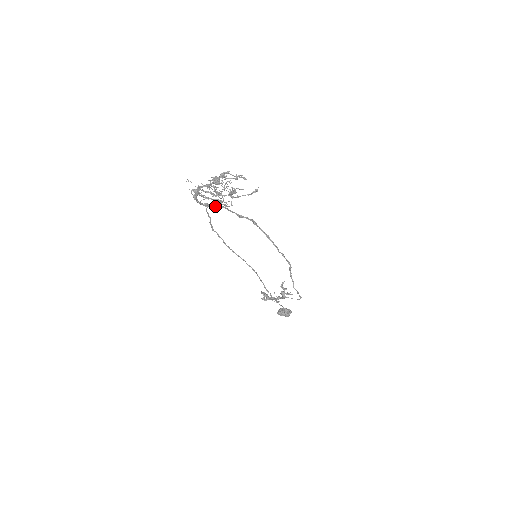
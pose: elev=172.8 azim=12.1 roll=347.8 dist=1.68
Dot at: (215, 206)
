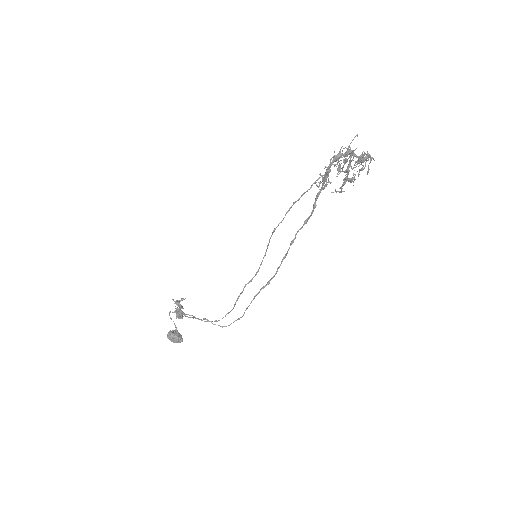
Dot at: (324, 179)
